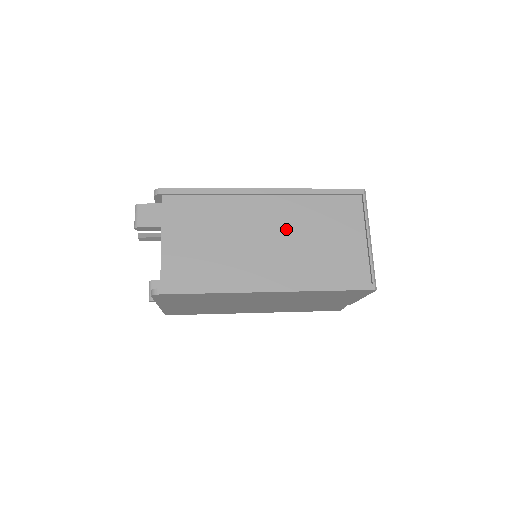
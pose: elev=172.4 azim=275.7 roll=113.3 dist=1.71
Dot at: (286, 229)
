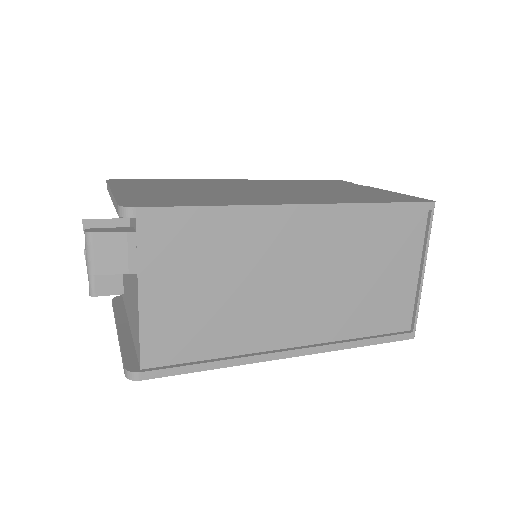
Dot at: (324, 266)
